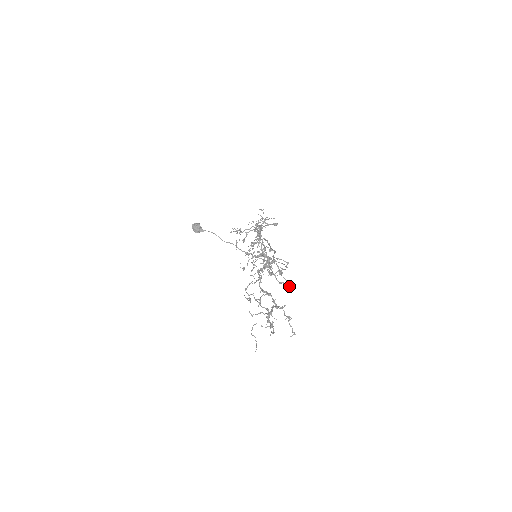
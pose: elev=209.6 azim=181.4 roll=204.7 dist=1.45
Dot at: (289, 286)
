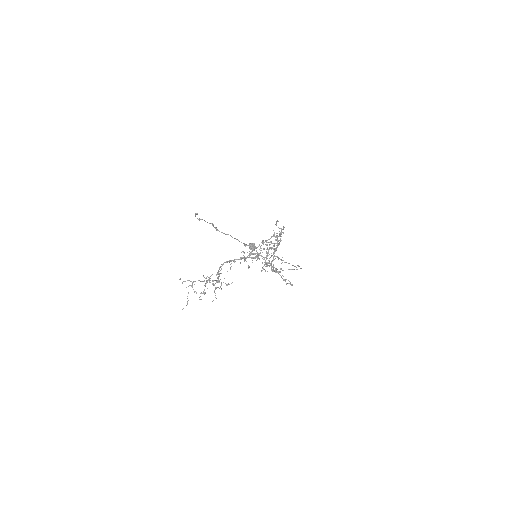
Dot at: (285, 281)
